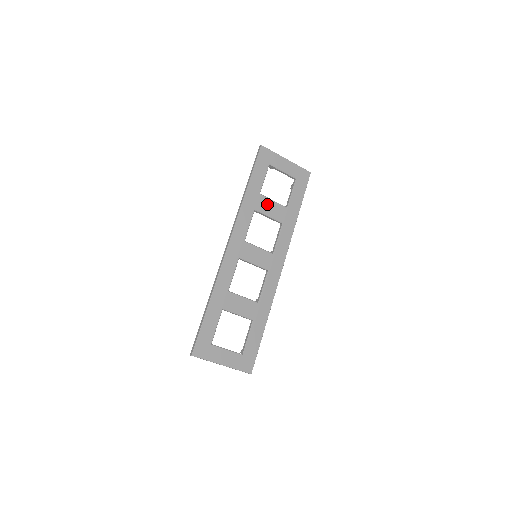
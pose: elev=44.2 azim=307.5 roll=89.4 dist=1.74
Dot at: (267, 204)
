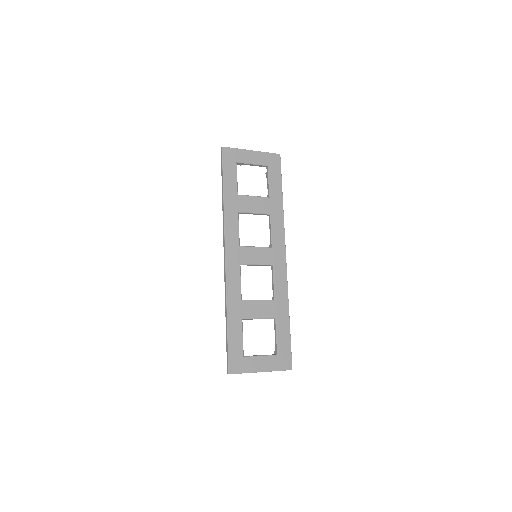
Dot at: (248, 202)
